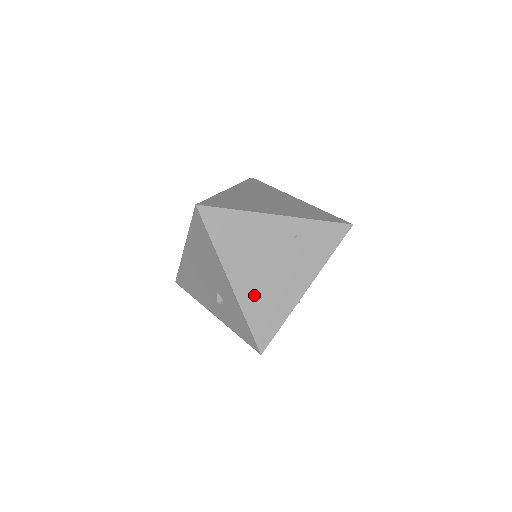
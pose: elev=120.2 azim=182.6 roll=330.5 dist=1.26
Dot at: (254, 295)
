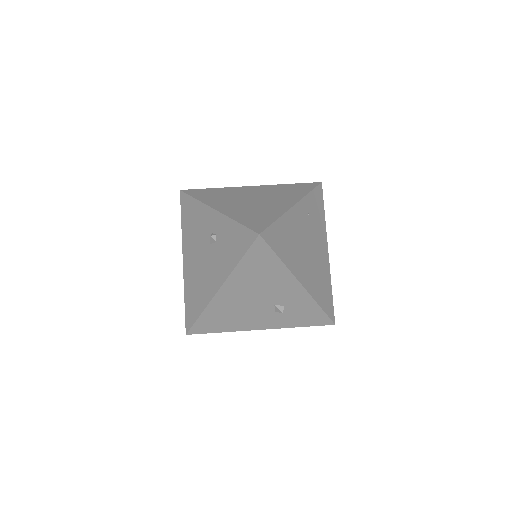
Dot at: (314, 282)
